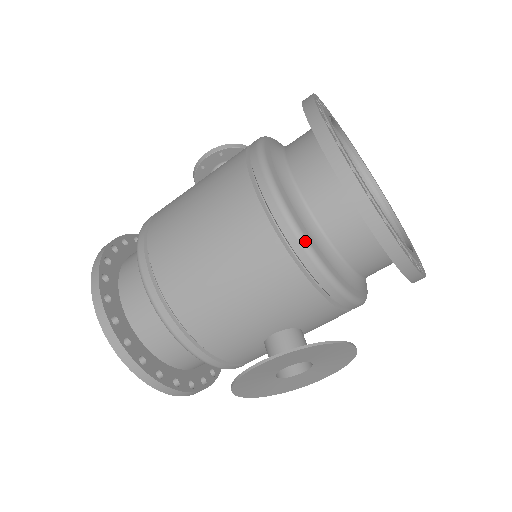
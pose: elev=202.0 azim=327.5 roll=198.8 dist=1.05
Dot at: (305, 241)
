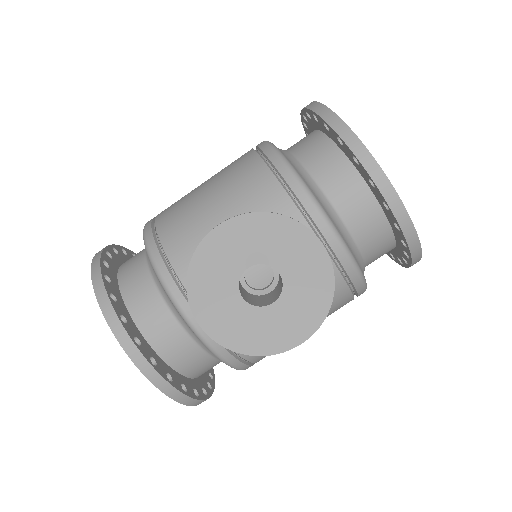
Dot at: (283, 157)
